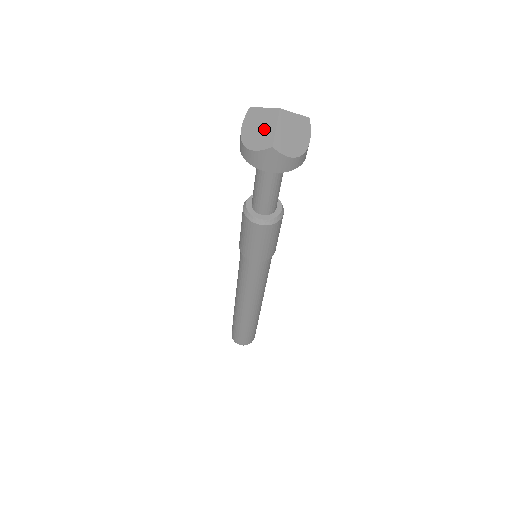
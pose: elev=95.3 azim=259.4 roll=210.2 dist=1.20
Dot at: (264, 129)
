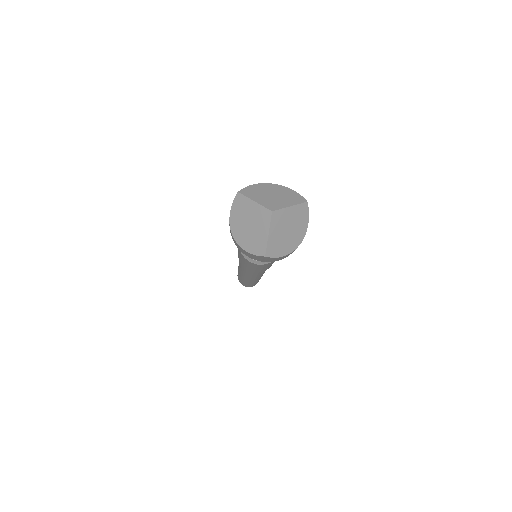
Dot at: (255, 230)
